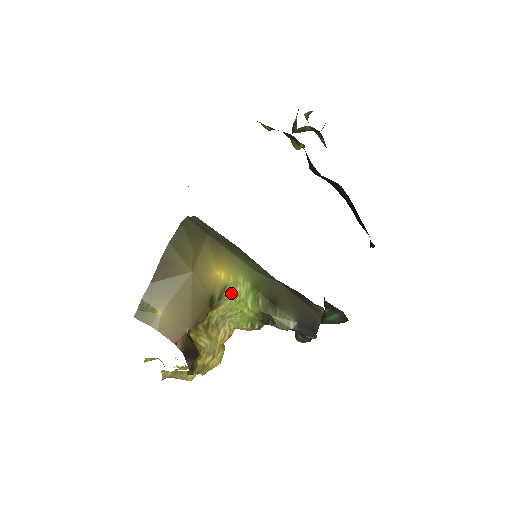
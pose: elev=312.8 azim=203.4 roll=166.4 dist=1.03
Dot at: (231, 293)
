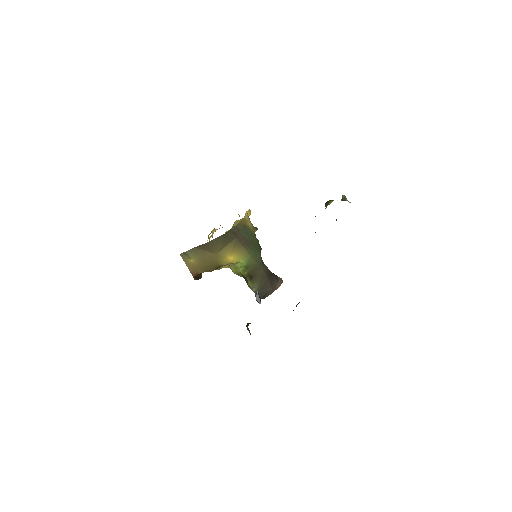
Dot at: (233, 264)
